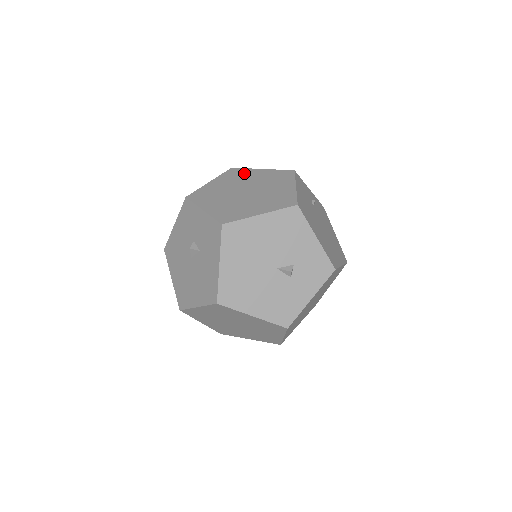
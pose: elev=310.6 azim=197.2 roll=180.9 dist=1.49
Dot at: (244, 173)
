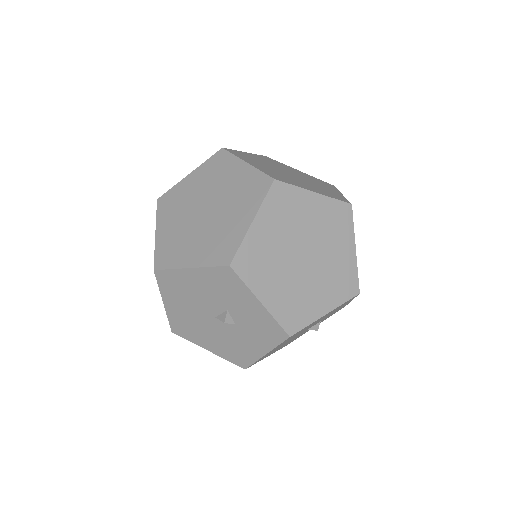
Dot at: (295, 202)
